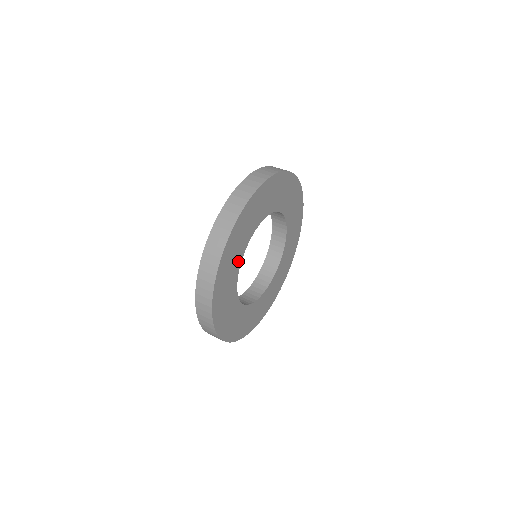
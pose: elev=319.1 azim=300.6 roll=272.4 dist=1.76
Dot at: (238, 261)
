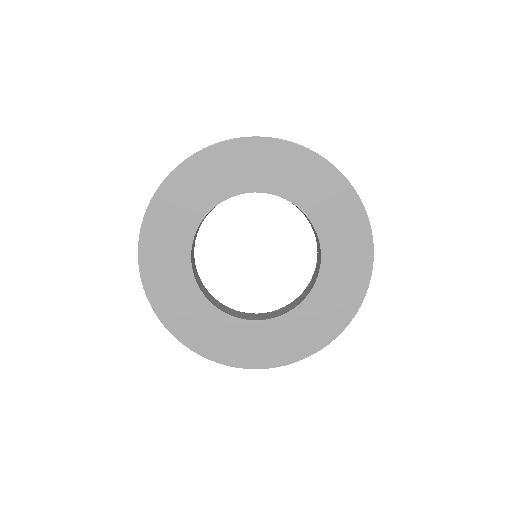
Dot at: (187, 280)
